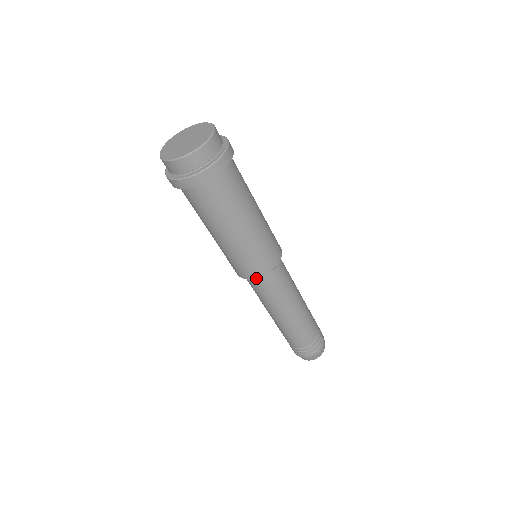
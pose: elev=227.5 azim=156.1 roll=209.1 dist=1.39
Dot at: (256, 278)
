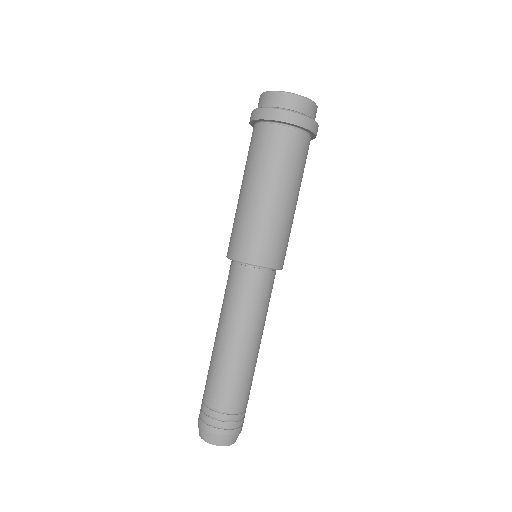
Dot at: (271, 267)
